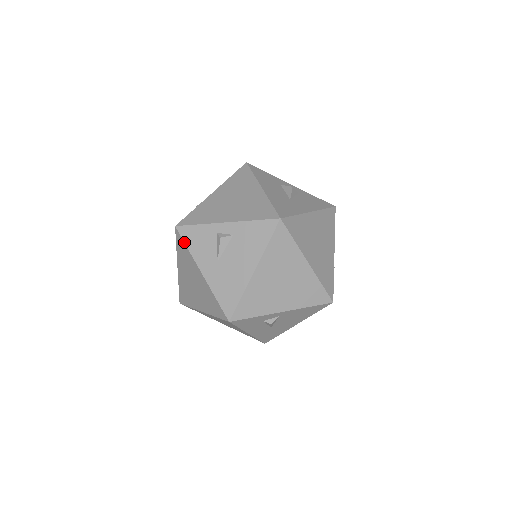
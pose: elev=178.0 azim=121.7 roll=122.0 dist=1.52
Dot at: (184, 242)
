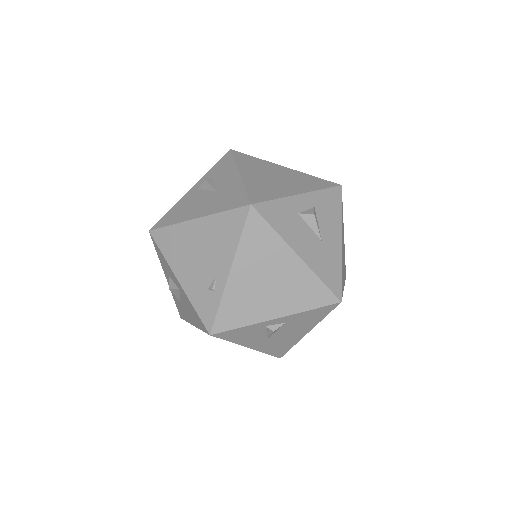
Dot at: occluded
